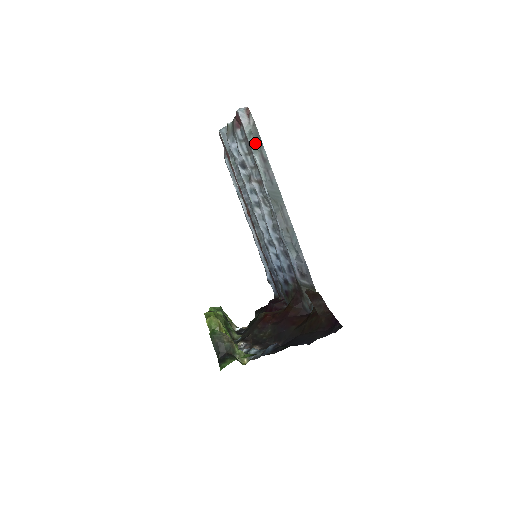
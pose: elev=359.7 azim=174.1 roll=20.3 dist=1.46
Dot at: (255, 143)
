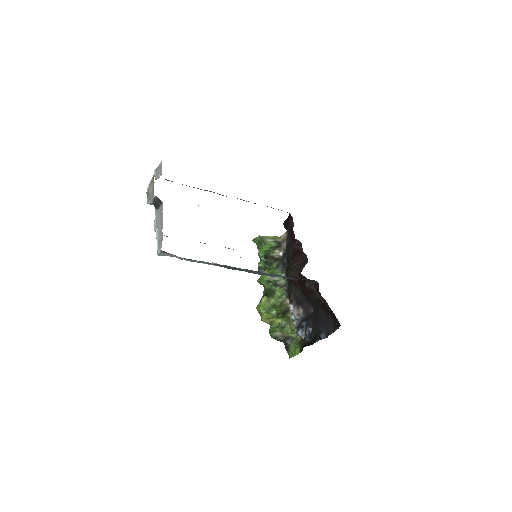
Dot at: (192, 261)
